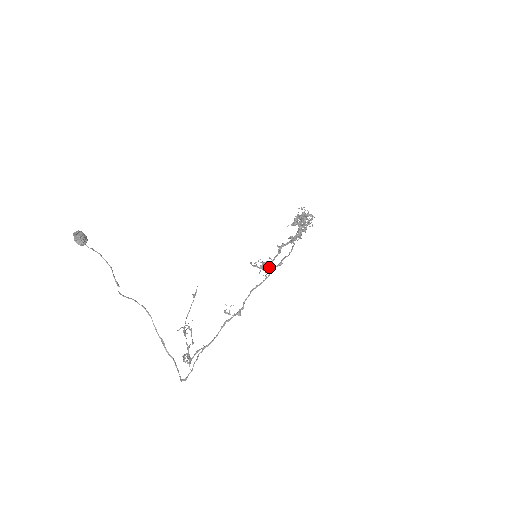
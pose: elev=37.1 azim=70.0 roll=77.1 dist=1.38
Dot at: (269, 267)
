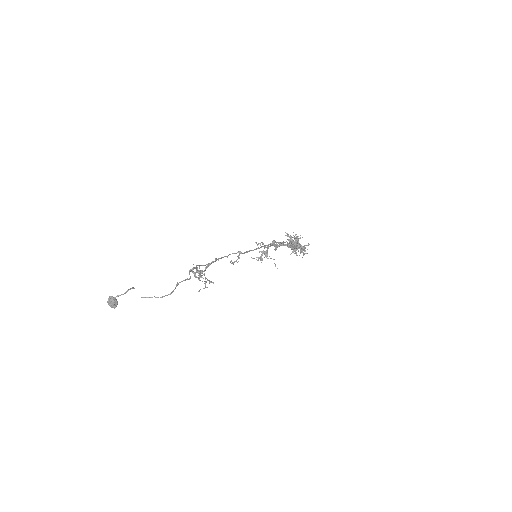
Dot at: occluded
